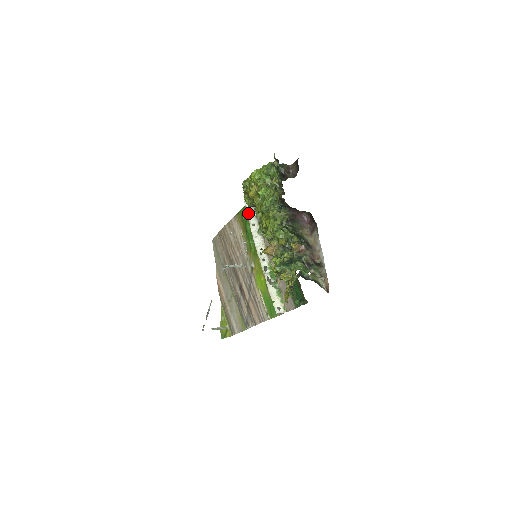
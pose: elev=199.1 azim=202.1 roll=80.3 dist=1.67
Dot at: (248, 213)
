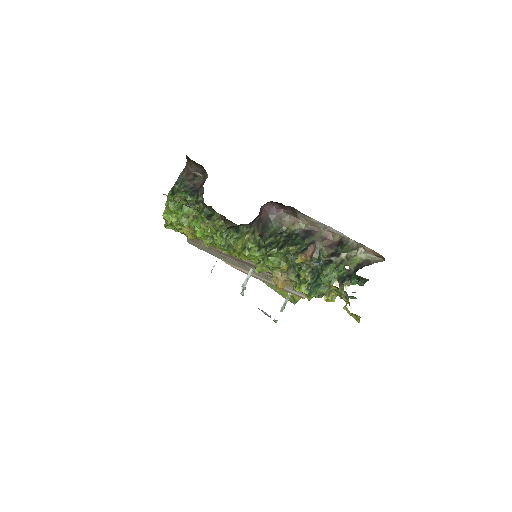
Dot at: occluded
